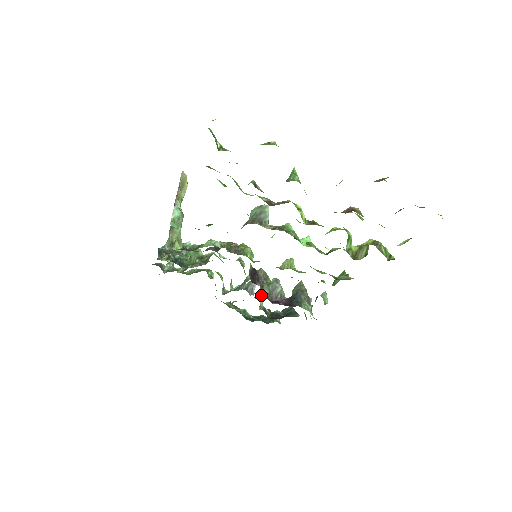
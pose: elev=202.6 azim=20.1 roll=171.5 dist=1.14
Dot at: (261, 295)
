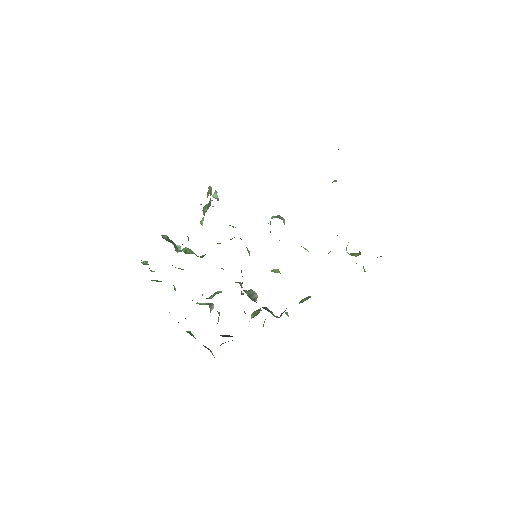
Dot at: (219, 315)
